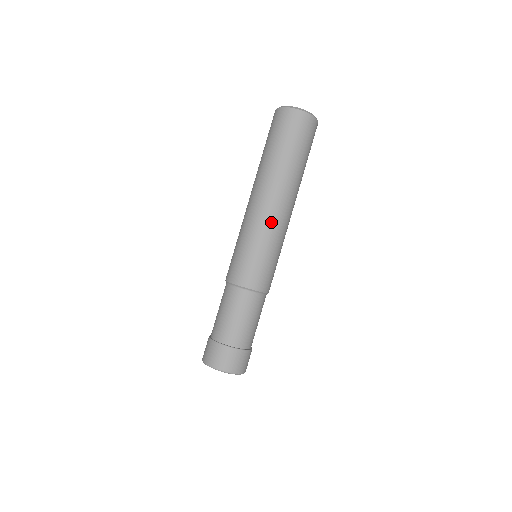
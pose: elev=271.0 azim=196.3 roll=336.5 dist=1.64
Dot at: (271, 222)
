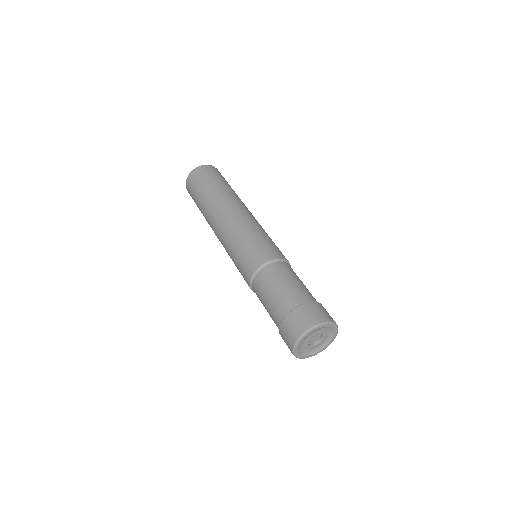
Dot at: (228, 227)
